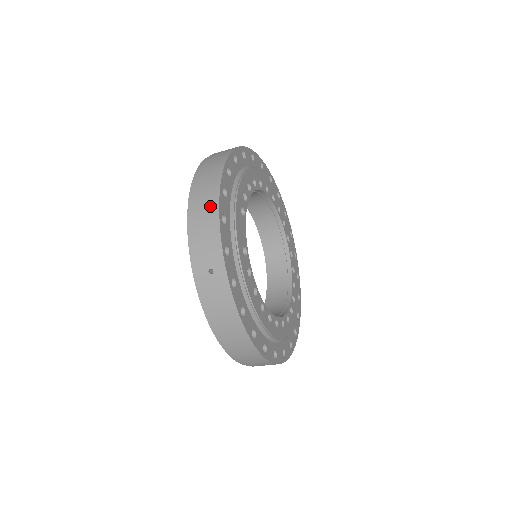
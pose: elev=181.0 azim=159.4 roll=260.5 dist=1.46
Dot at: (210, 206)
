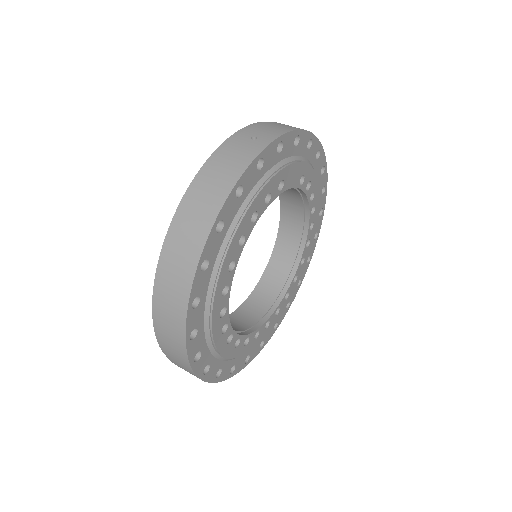
Dot at: occluded
